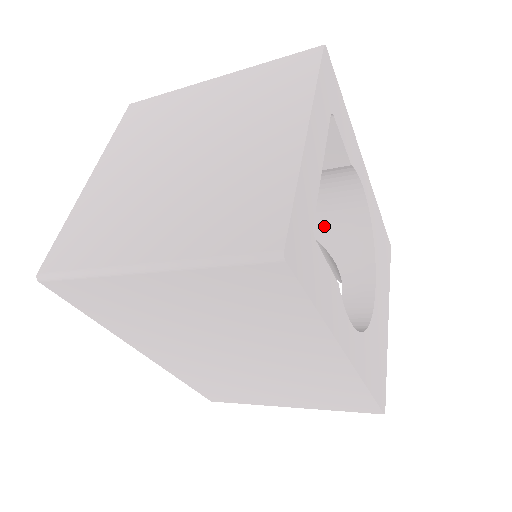
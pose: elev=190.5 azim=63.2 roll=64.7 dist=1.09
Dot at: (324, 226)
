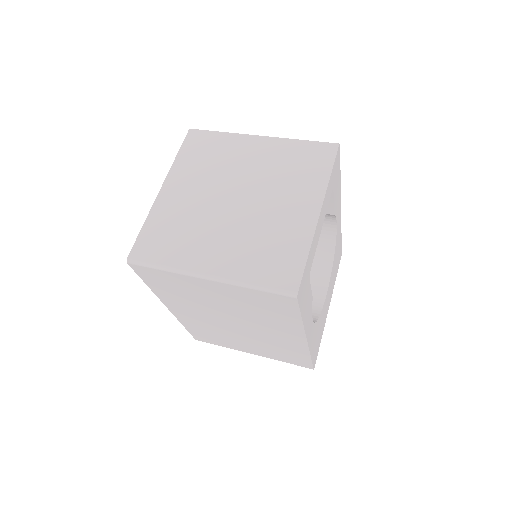
Dot at: occluded
